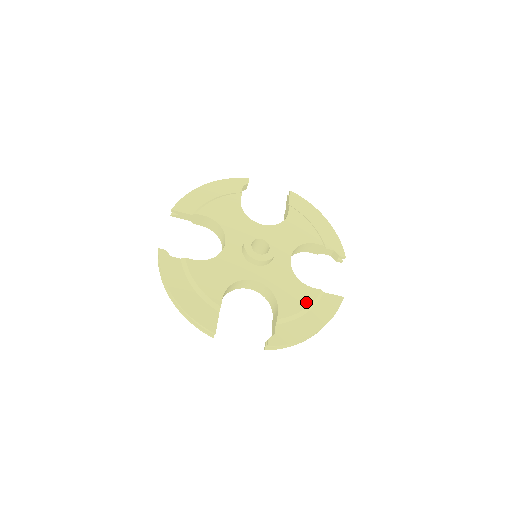
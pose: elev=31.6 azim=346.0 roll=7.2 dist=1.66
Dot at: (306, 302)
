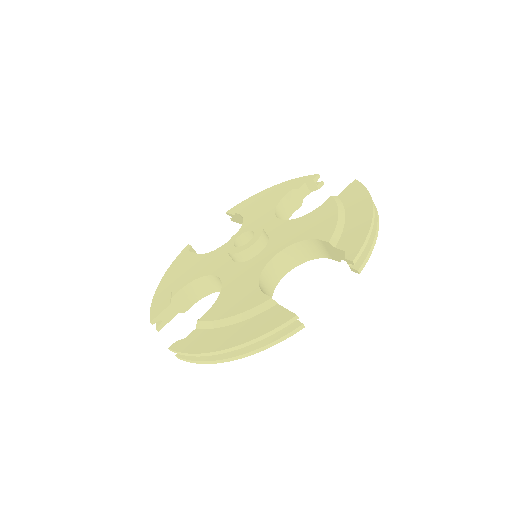
Dot at: (332, 212)
